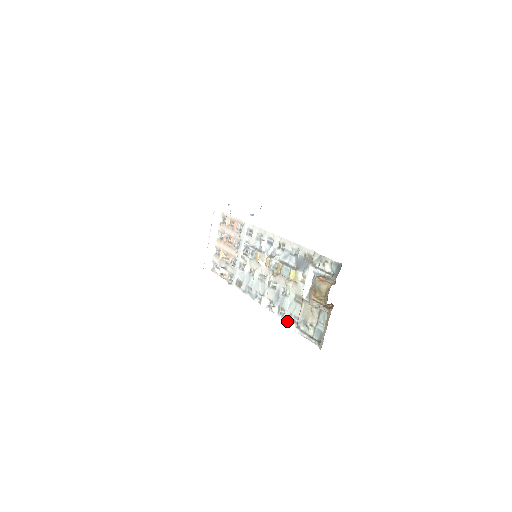
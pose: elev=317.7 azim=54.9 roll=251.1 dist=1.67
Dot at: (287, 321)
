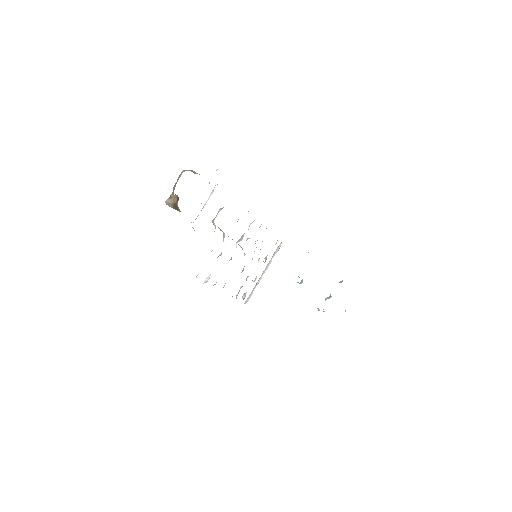
Dot at: occluded
